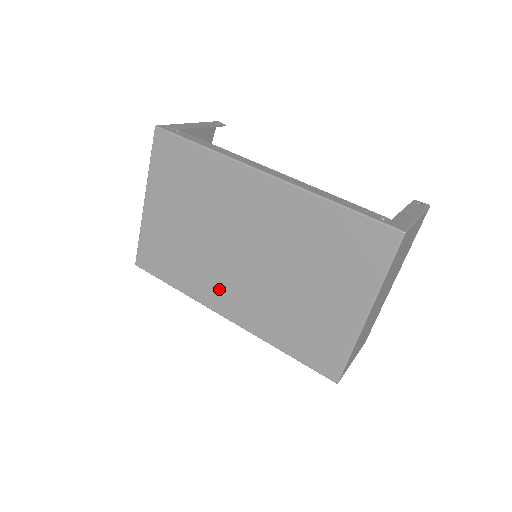
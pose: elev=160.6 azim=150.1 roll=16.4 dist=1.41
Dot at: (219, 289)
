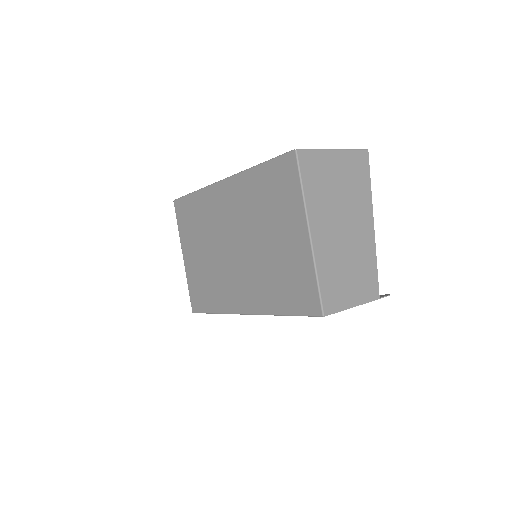
Dot at: (233, 291)
